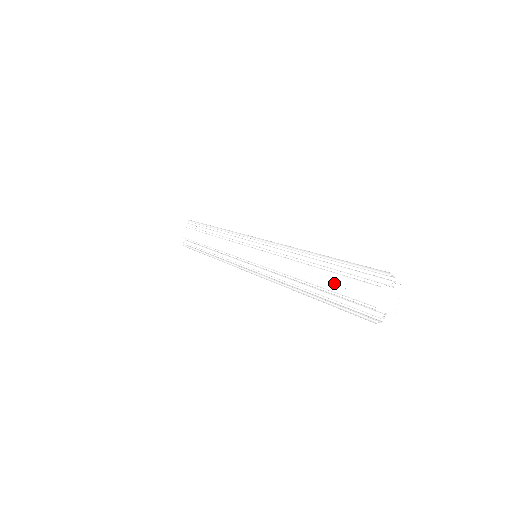
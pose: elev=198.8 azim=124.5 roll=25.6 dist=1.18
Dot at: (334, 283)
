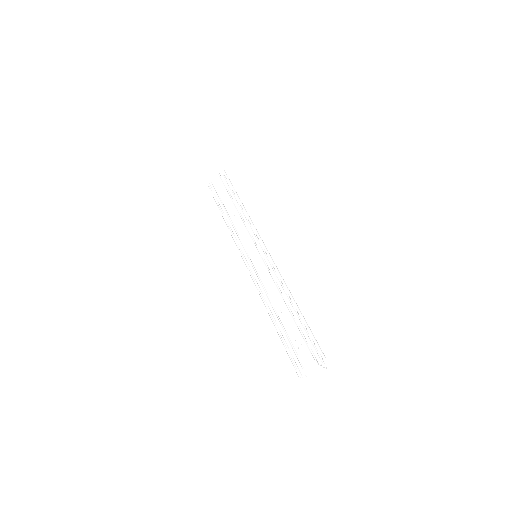
Dot at: (292, 329)
